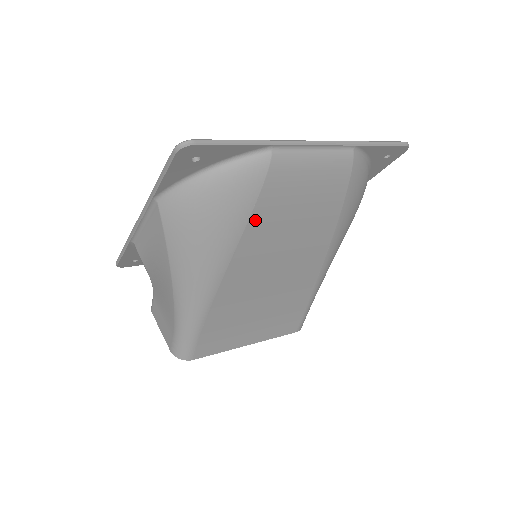
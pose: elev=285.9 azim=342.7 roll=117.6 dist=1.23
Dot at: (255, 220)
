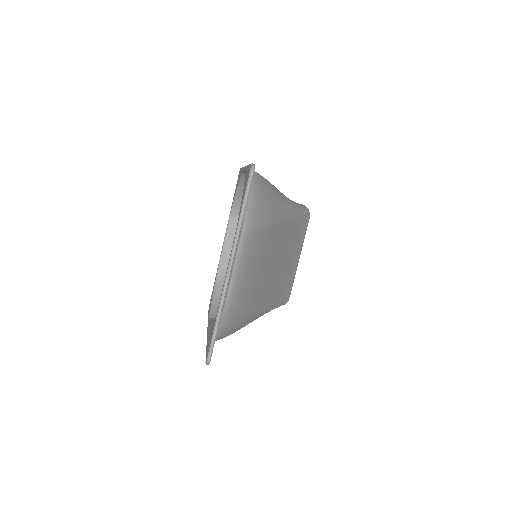
Dot at: (251, 301)
